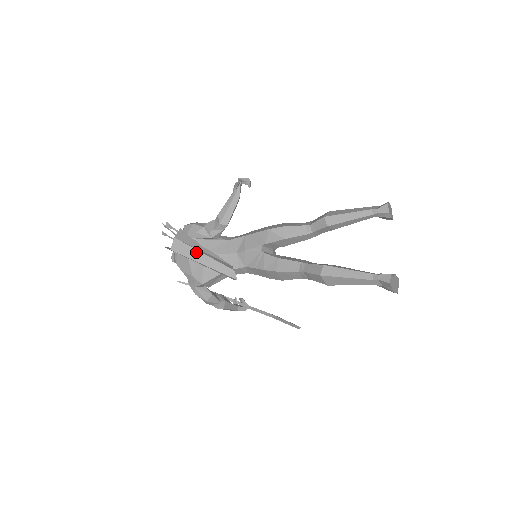
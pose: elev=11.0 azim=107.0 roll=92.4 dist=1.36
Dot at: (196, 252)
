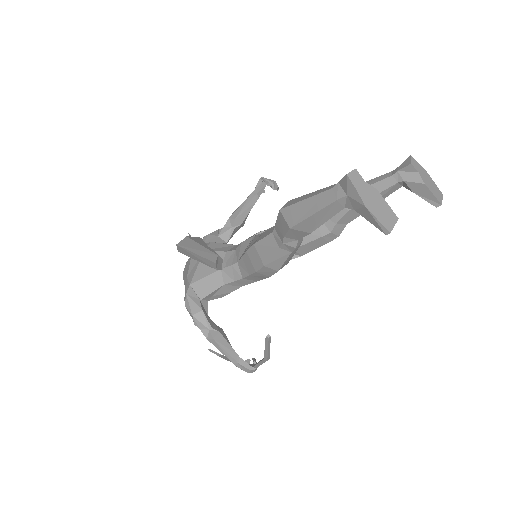
Dot at: (196, 244)
